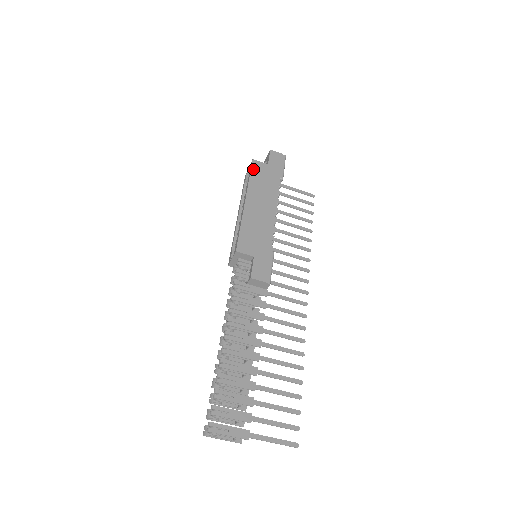
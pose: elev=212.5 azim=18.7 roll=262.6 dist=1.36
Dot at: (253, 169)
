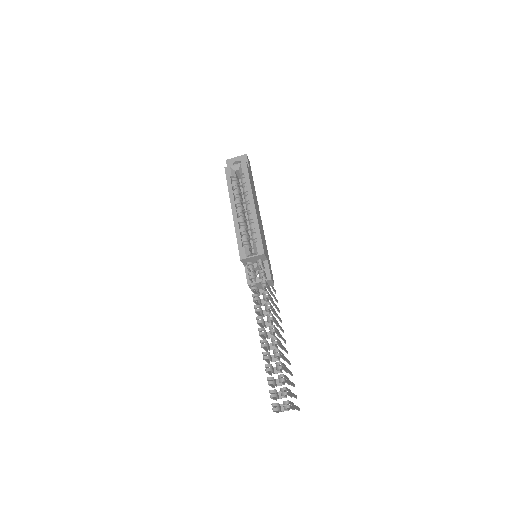
Dot at: occluded
